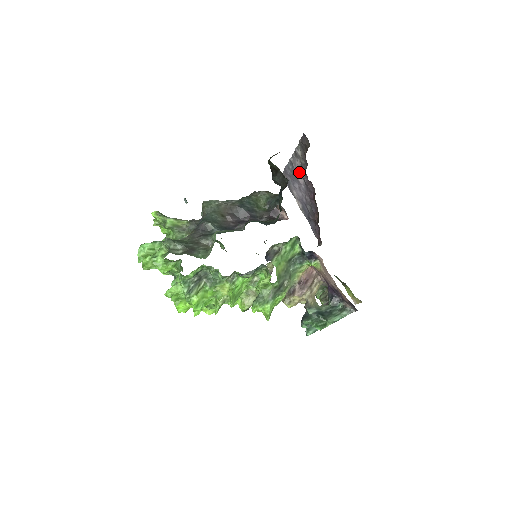
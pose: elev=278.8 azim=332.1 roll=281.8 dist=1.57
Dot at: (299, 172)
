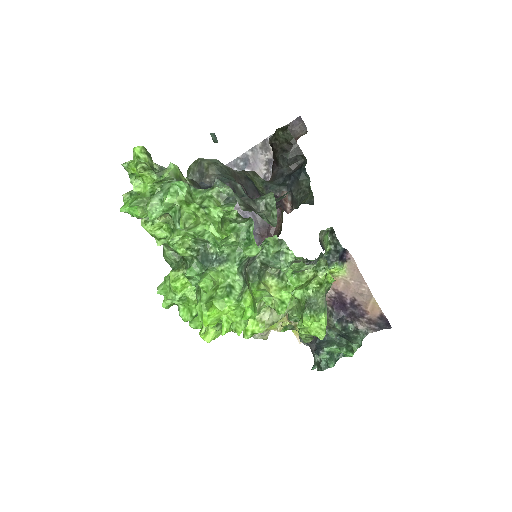
Dot at: (260, 169)
